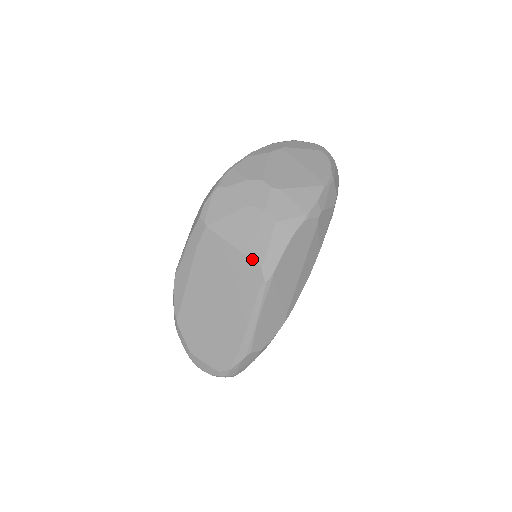
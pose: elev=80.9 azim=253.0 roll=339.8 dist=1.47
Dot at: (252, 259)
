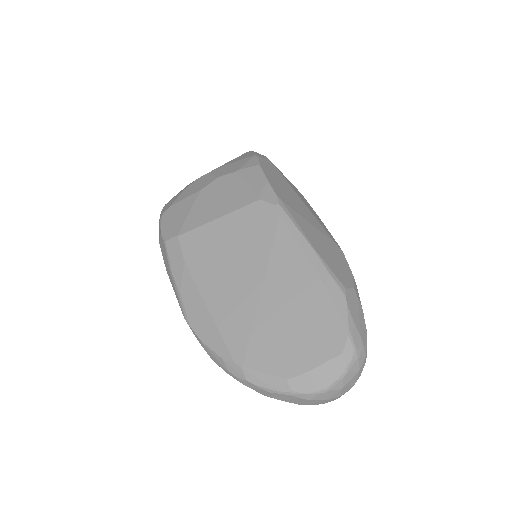
Dot at: (245, 205)
